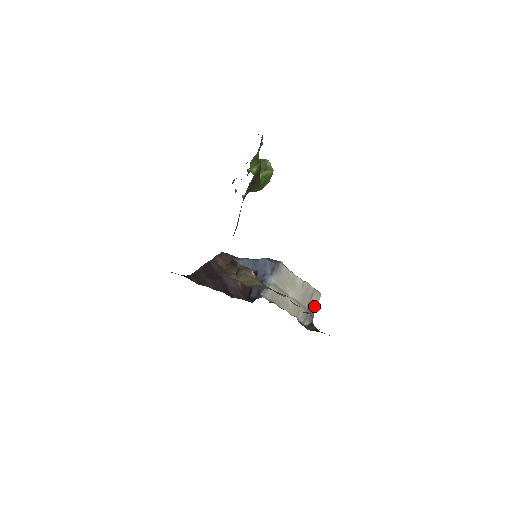
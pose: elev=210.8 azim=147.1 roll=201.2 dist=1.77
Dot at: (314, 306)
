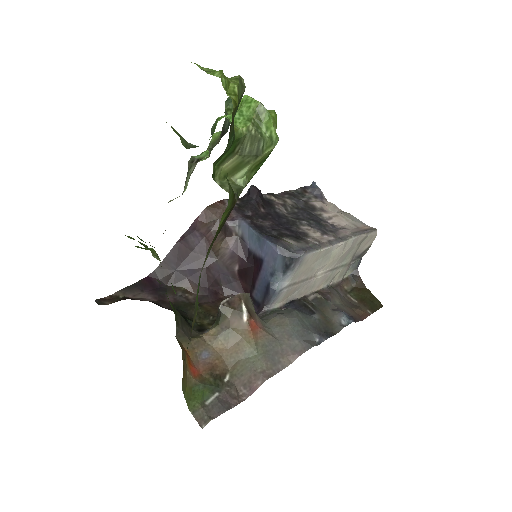
Dot at: (363, 251)
